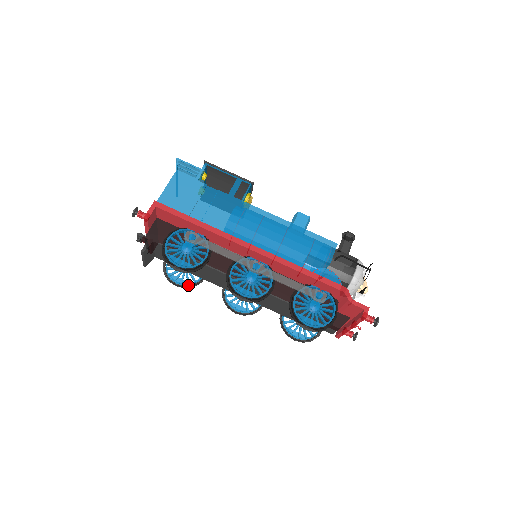
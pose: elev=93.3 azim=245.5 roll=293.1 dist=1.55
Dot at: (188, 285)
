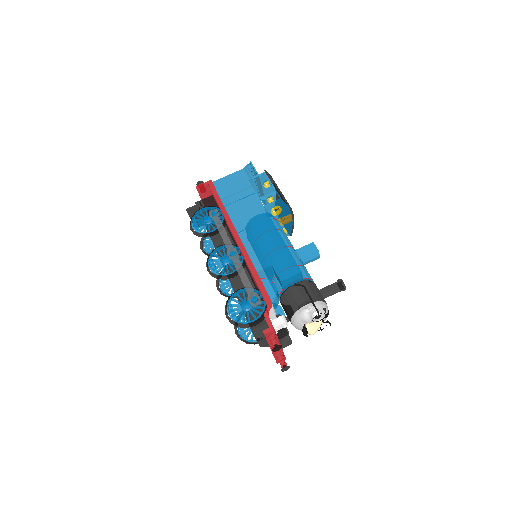
Dot at: (208, 253)
